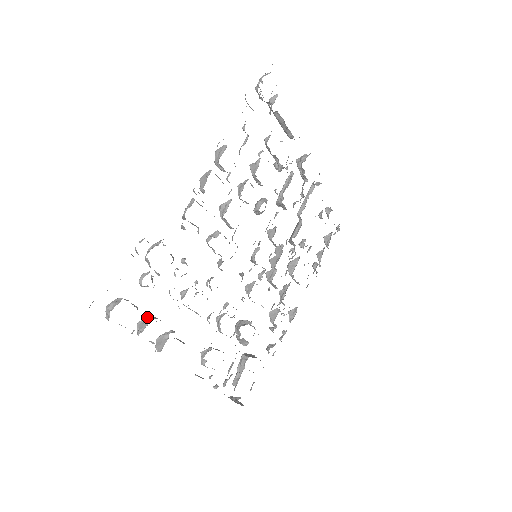
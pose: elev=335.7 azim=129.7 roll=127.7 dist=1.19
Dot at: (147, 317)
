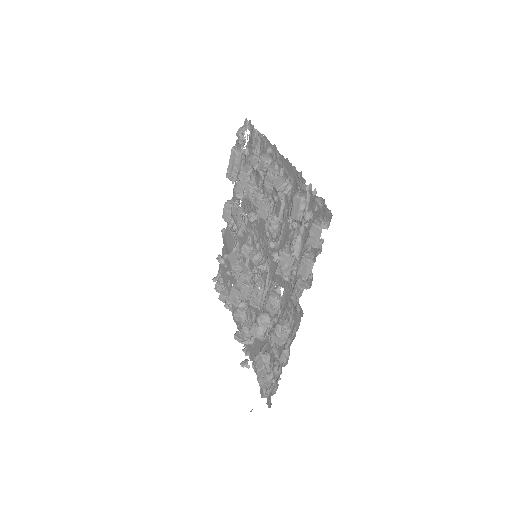
Dot at: (306, 251)
